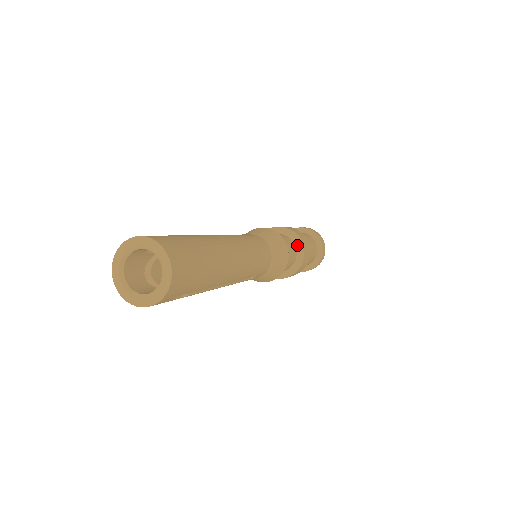
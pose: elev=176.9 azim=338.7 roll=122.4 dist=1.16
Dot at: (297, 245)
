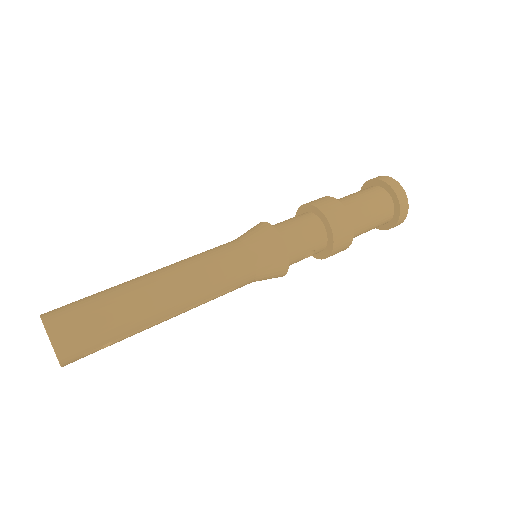
Dot at: (323, 221)
